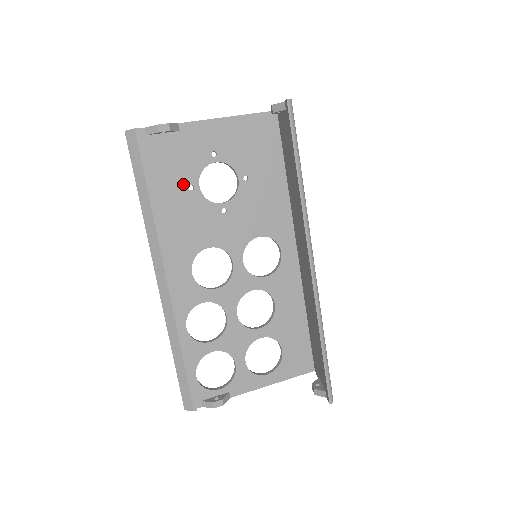
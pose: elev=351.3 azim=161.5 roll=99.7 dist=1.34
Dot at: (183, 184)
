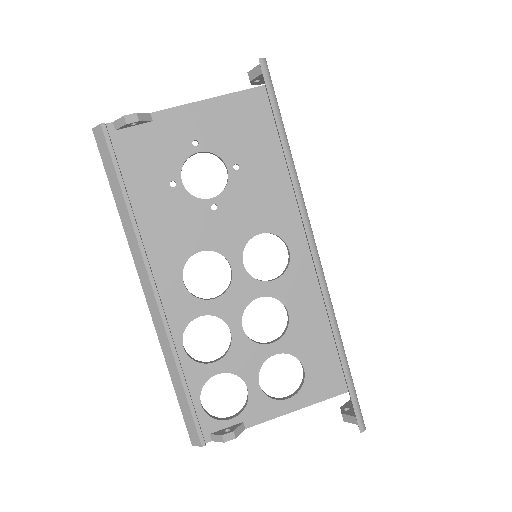
Dot at: (163, 181)
